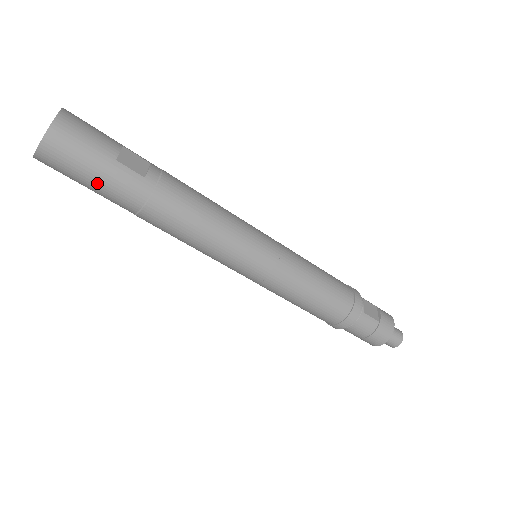
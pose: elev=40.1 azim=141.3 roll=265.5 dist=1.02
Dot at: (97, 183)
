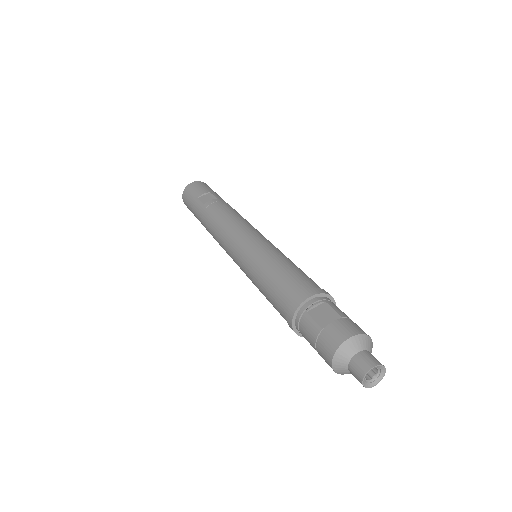
Dot at: (194, 213)
